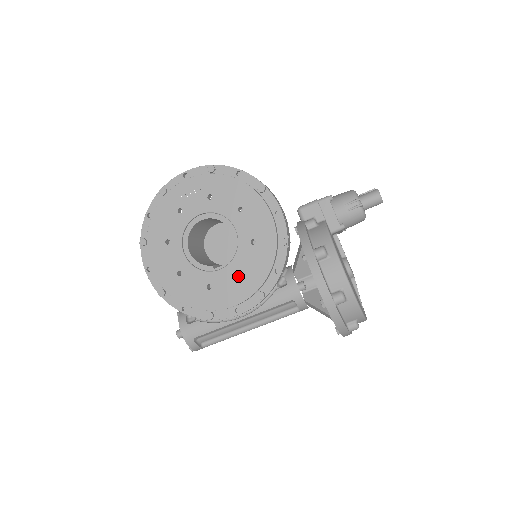
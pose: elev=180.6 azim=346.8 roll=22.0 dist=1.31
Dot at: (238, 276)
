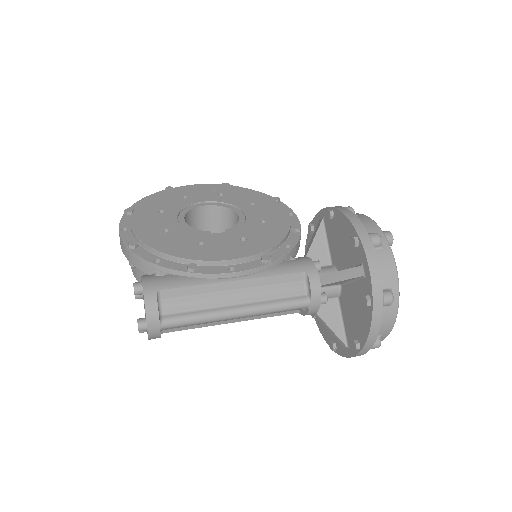
Dot at: (241, 240)
